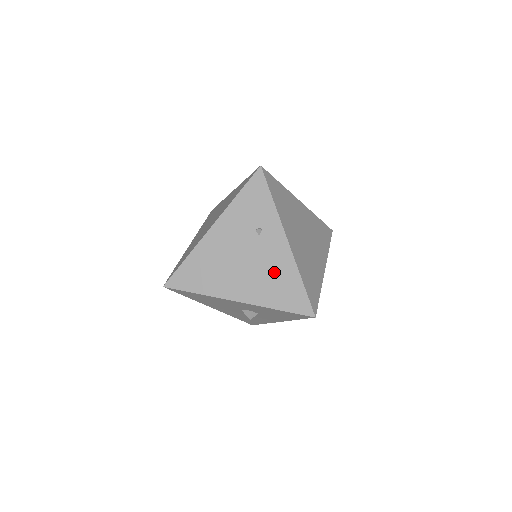
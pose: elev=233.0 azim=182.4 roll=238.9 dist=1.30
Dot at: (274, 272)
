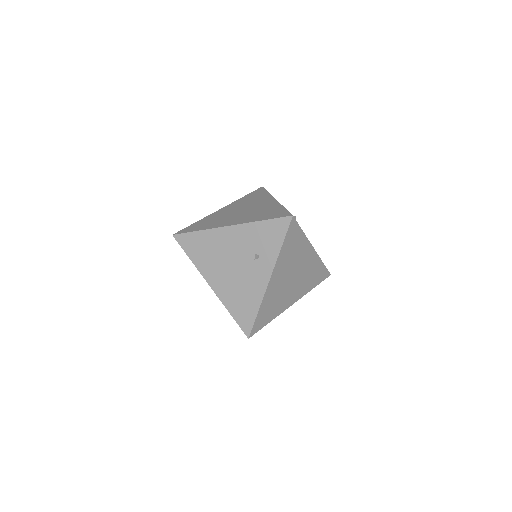
Dot at: (246, 290)
